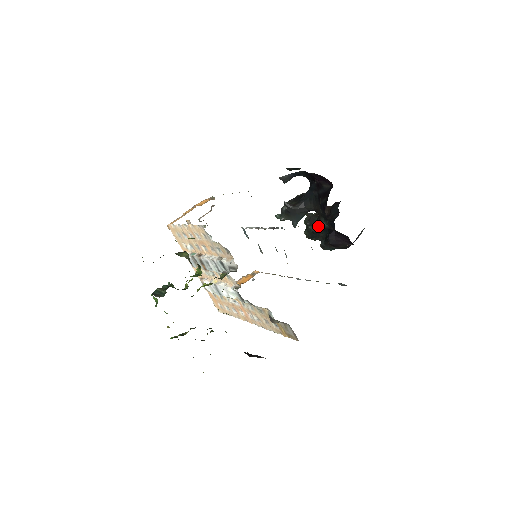
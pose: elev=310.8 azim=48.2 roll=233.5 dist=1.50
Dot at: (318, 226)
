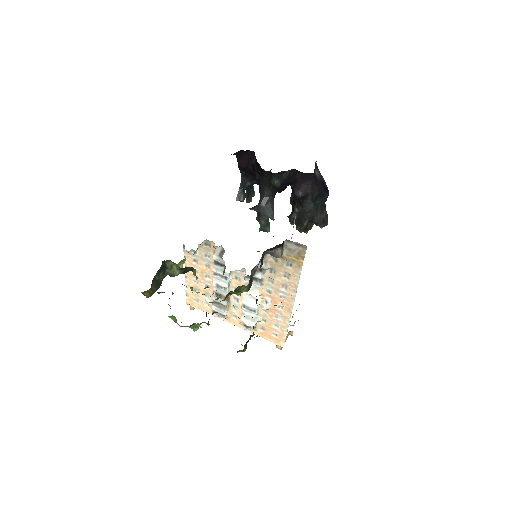
Dot at: (295, 209)
